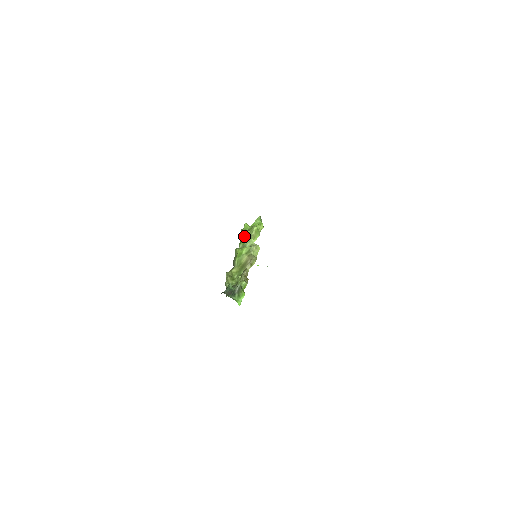
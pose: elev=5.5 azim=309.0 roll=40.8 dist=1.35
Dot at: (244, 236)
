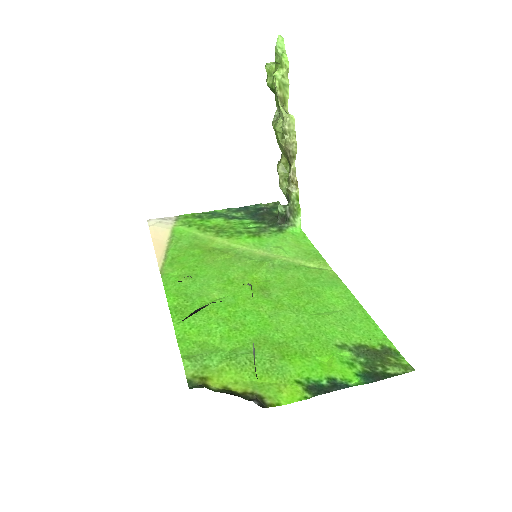
Dot at: (274, 91)
